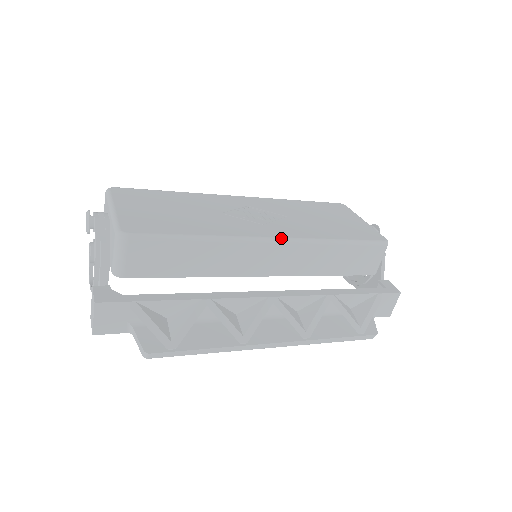
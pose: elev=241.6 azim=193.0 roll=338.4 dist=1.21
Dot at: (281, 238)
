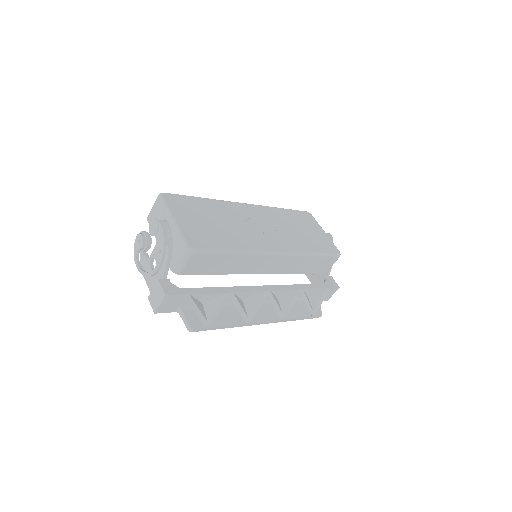
Dot at: (282, 252)
